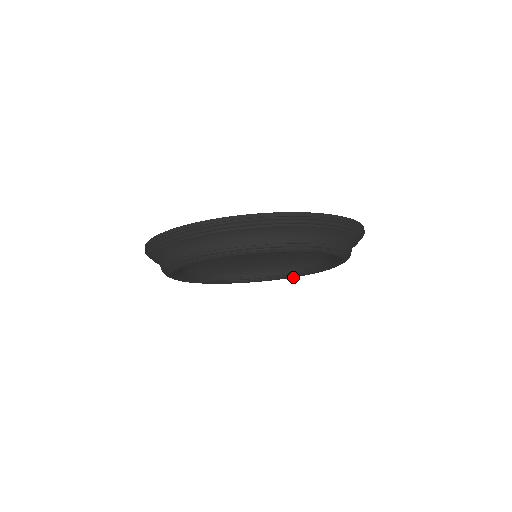
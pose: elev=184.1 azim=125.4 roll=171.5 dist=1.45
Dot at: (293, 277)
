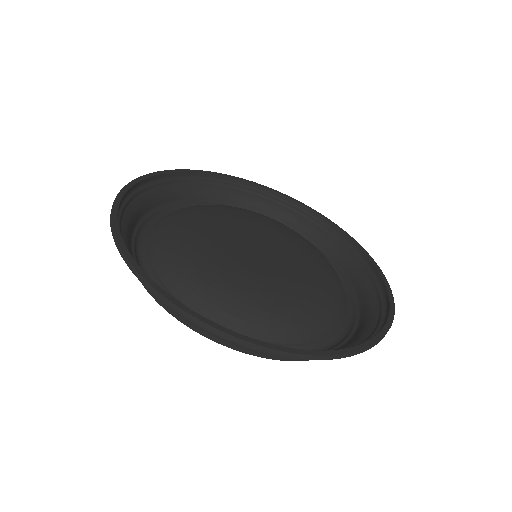
Dot at: occluded
